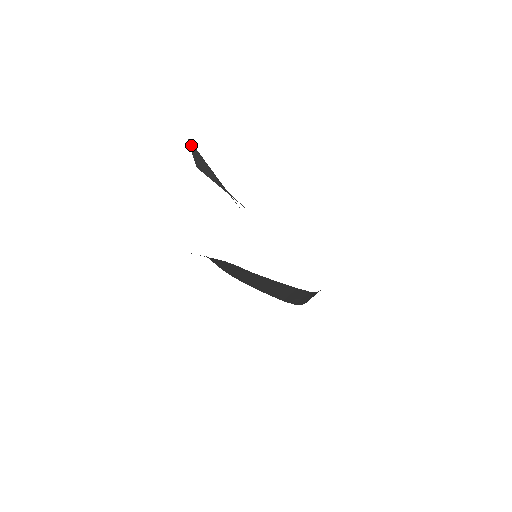
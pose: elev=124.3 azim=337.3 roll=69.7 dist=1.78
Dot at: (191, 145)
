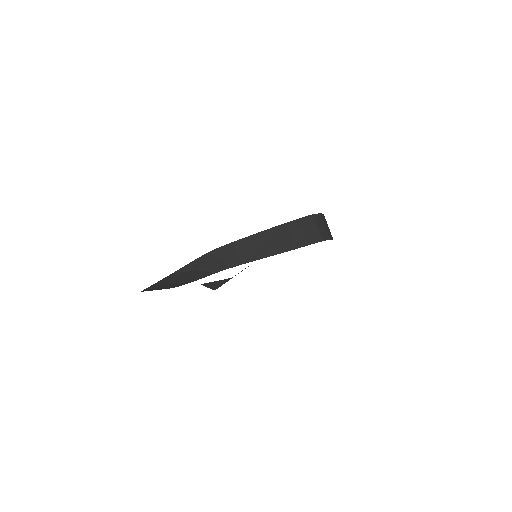
Dot at: (204, 285)
